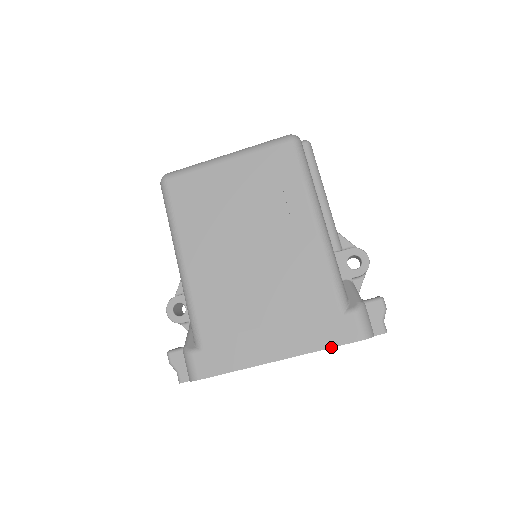
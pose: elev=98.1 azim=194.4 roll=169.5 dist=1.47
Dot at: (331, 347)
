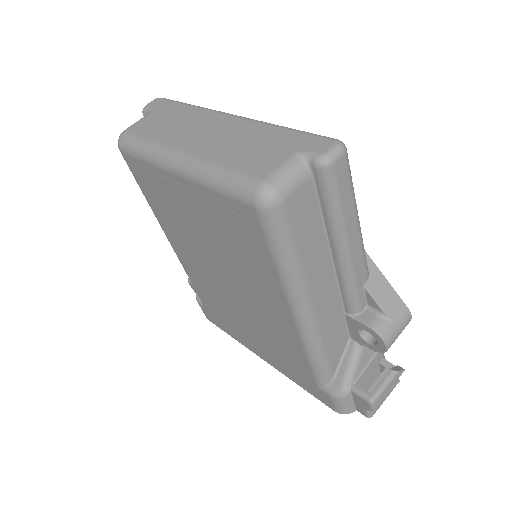
Dot at: (307, 391)
